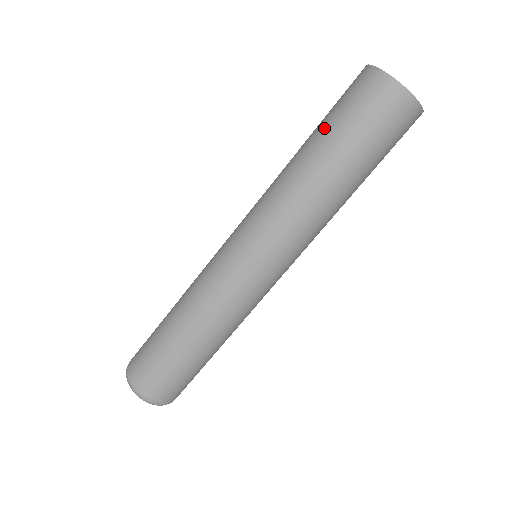
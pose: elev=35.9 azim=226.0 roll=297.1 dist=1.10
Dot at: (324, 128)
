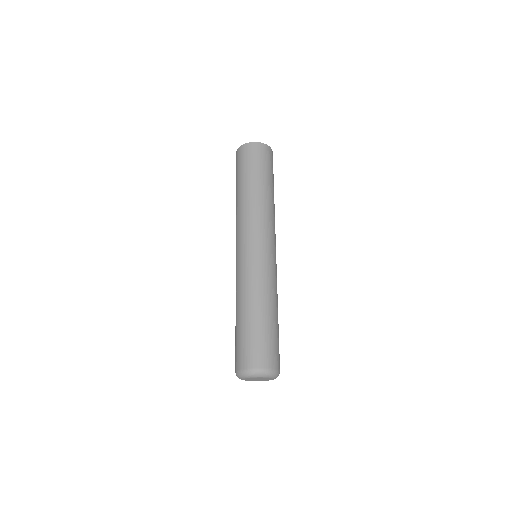
Dot at: occluded
